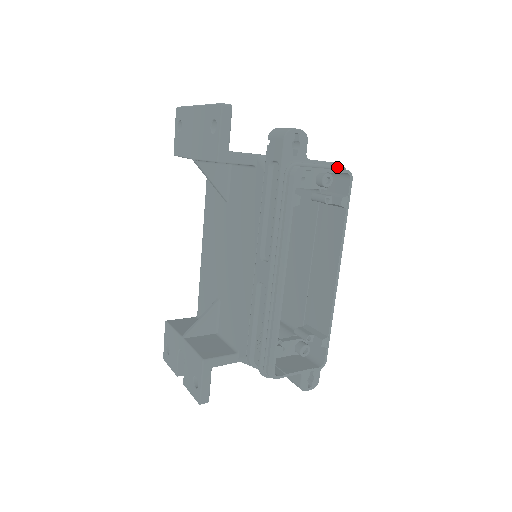
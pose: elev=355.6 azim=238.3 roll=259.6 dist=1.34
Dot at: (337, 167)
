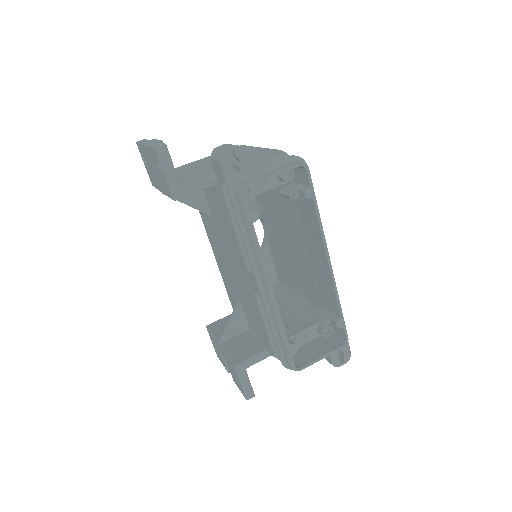
Dot at: (289, 163)
